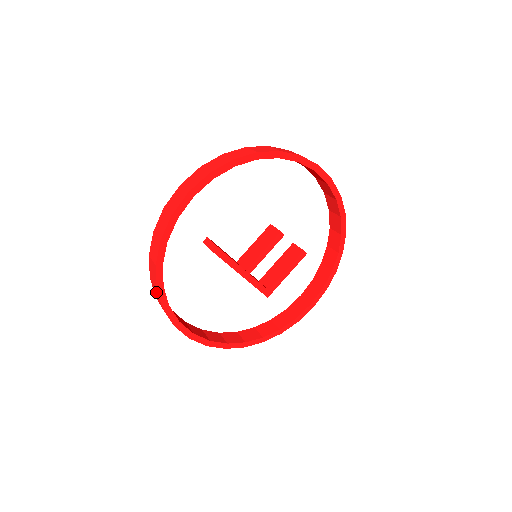
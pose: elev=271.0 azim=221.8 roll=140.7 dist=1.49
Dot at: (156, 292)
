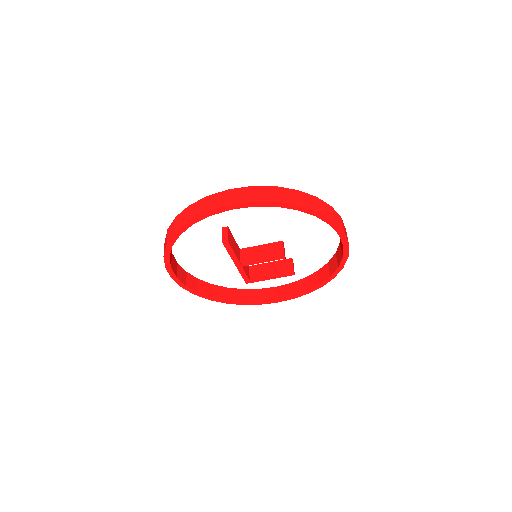
Dot at: occluded
